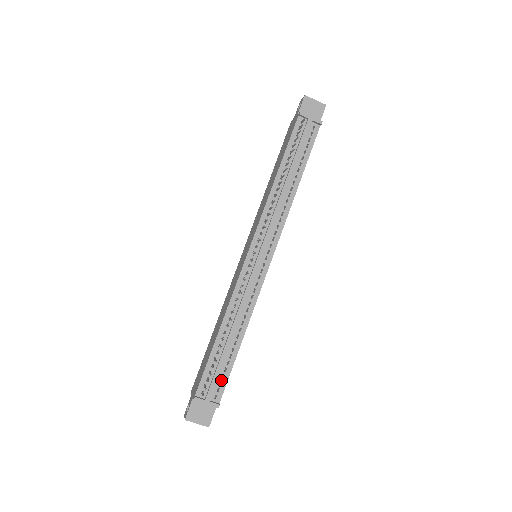
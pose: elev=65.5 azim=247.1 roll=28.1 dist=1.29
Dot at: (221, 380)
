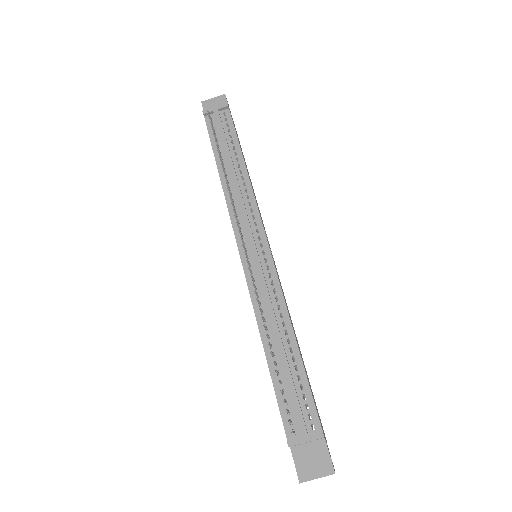
Dot at: (305, 403)
